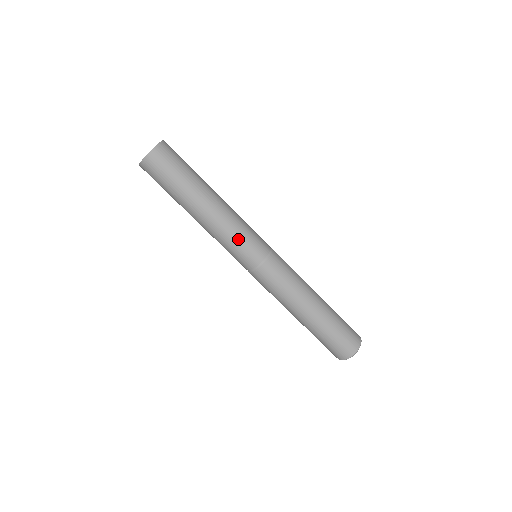
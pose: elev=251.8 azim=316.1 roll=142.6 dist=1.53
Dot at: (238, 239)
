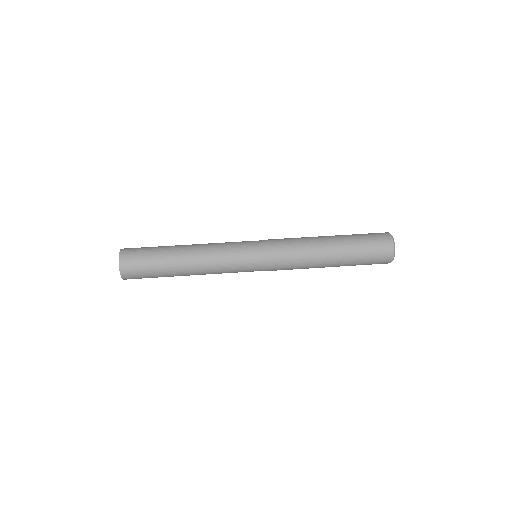
Dot at: (229, 254)
